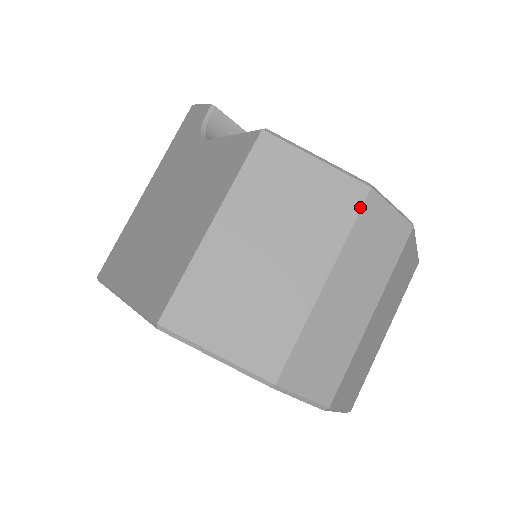
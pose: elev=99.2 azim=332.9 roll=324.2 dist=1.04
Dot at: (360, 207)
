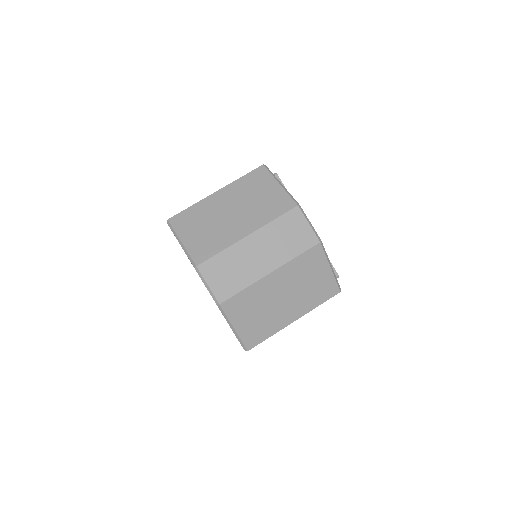
Dot at: (287, 211)
